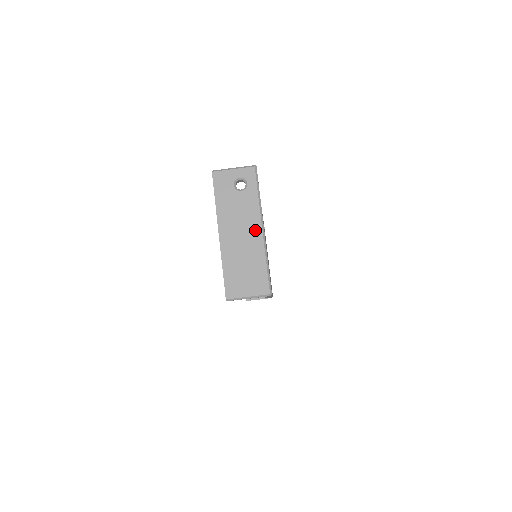
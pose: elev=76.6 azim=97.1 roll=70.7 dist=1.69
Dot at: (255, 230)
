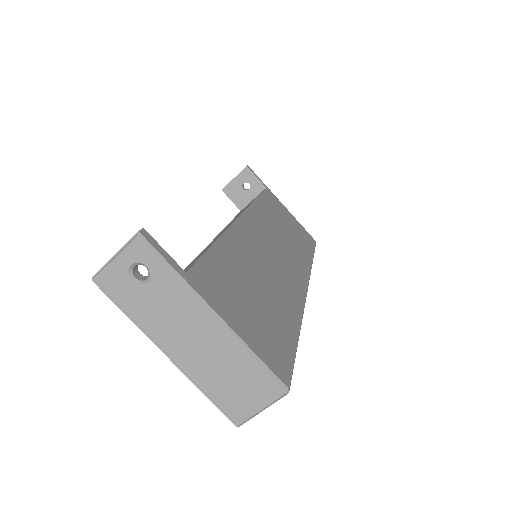
Dot at: (205, 323)
